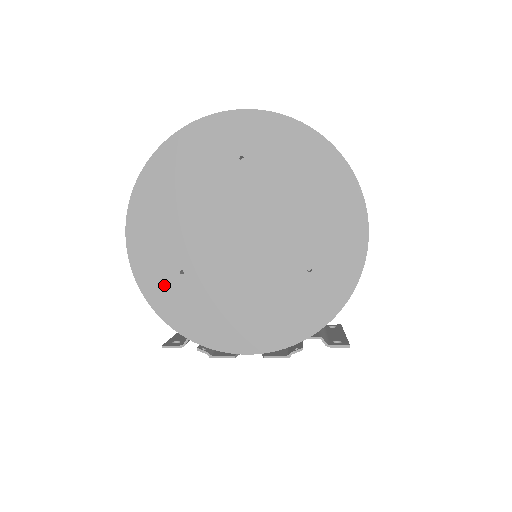
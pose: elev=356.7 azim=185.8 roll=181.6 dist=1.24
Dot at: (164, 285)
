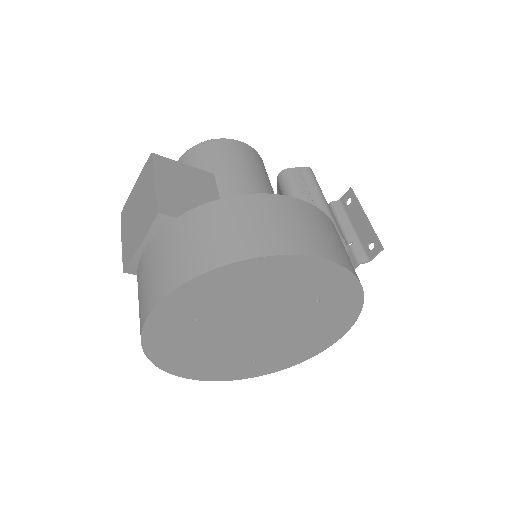
Dot at: (254, 369)
